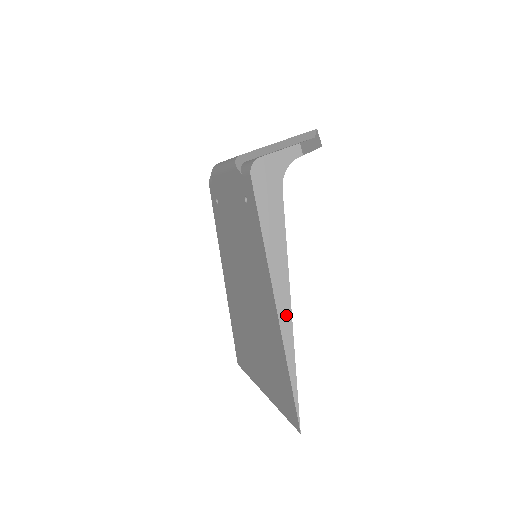
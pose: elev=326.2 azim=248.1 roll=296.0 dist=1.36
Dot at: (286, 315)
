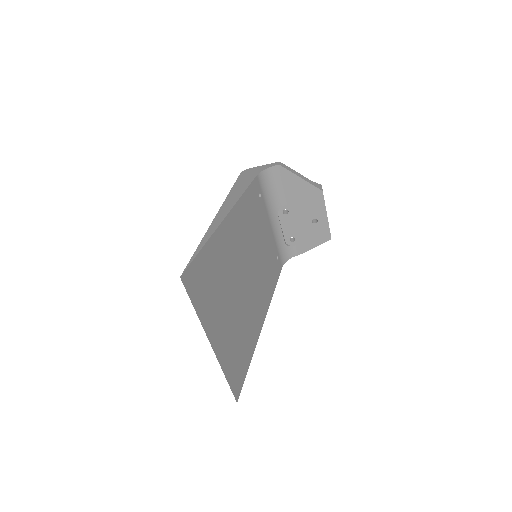
Dot at: (220, 218)
